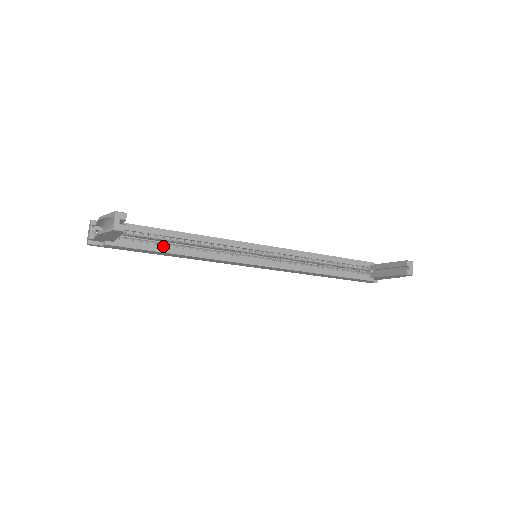
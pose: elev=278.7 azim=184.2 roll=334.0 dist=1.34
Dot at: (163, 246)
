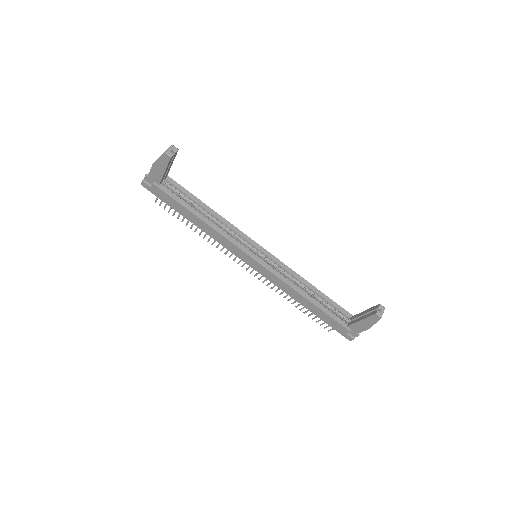
Dot at: (191, 207)
